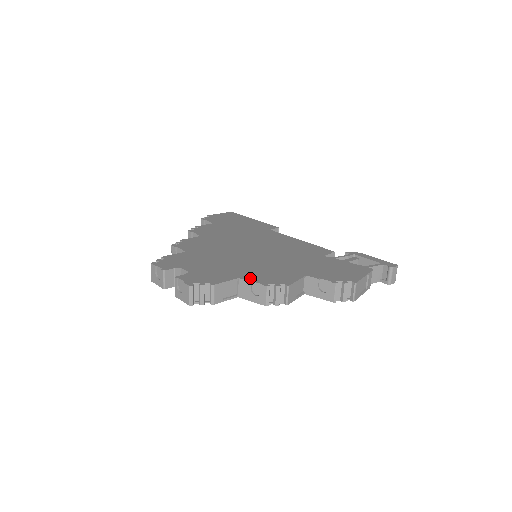
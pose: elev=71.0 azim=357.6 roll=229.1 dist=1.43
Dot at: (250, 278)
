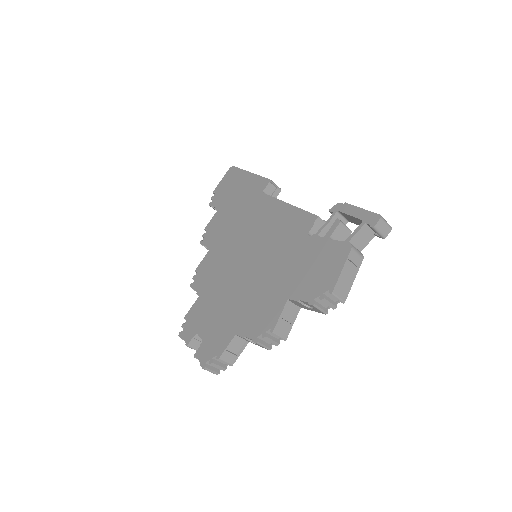
Dot at: (243, 331)
